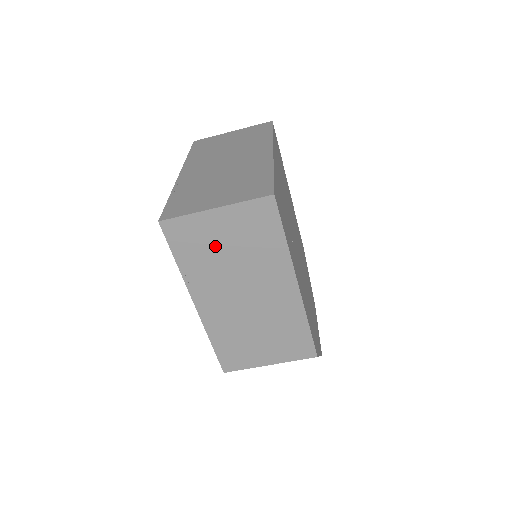
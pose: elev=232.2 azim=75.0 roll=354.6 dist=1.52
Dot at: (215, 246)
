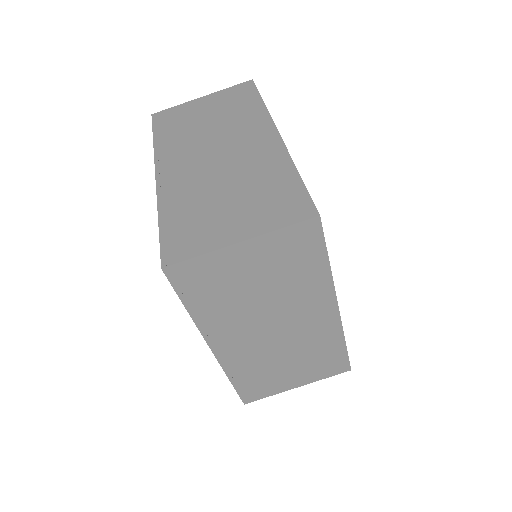
Dot at: (239, 284)
